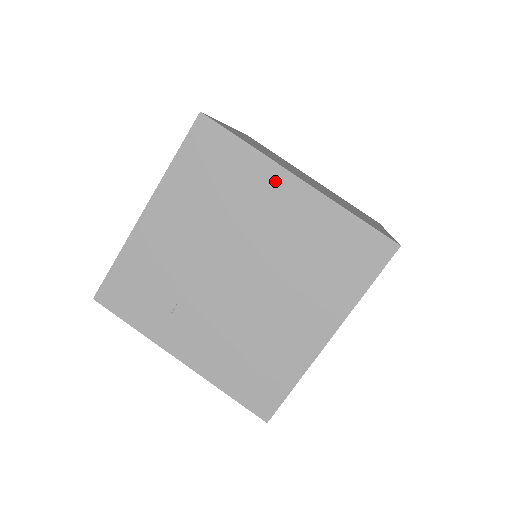
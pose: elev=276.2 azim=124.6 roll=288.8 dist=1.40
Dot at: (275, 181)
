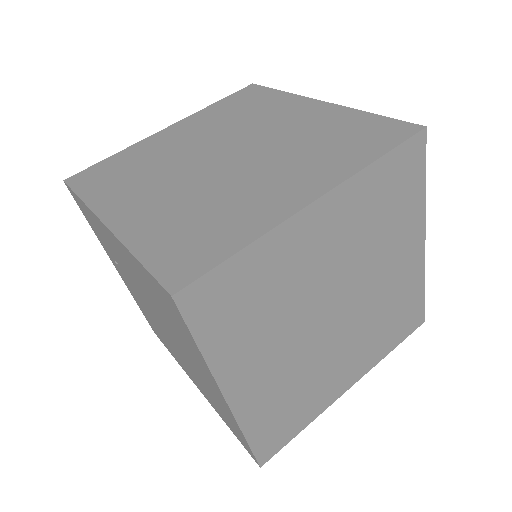
Dot at: (208, 375)
